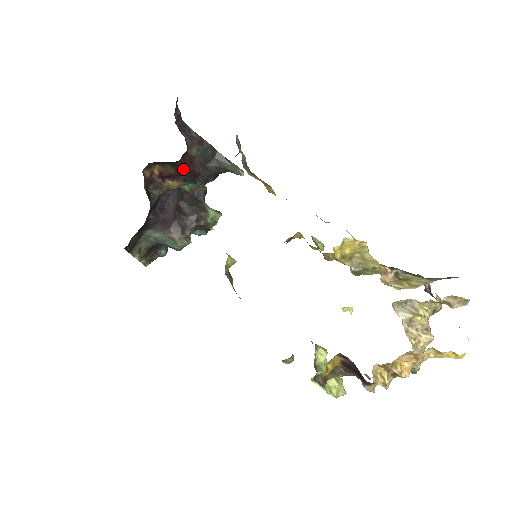
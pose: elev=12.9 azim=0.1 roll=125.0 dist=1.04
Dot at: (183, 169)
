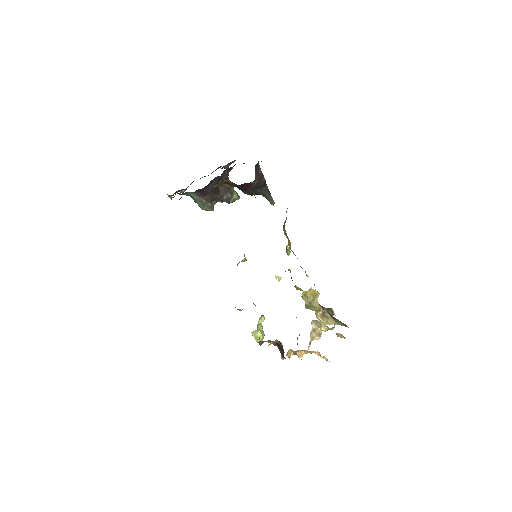
Dot at: (241, 186)
